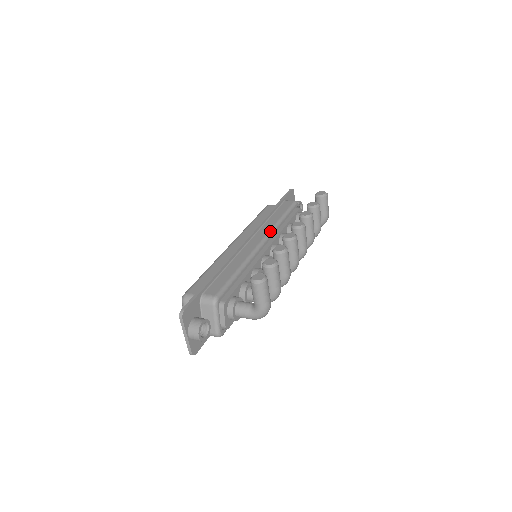
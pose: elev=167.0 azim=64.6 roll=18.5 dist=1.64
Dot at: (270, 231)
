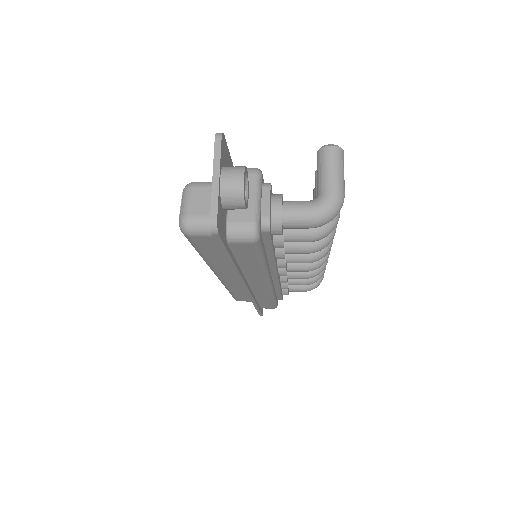
Dot at: occluded
